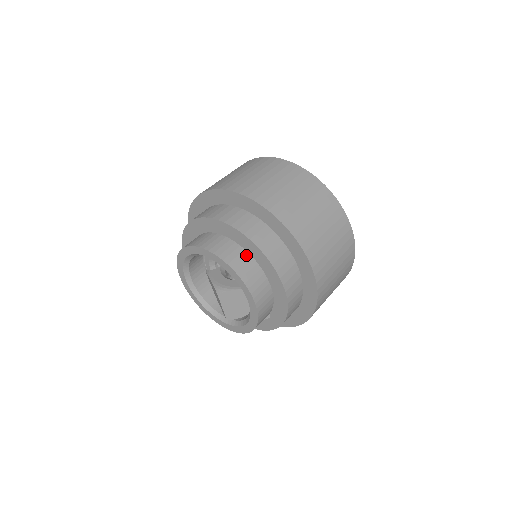
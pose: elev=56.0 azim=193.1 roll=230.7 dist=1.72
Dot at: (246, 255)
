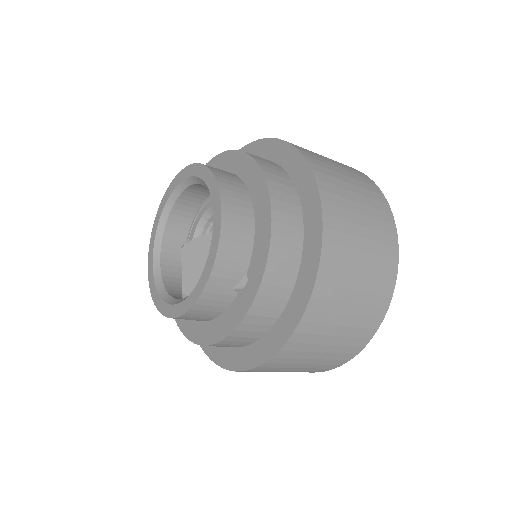
Dot at: (230, 173)
